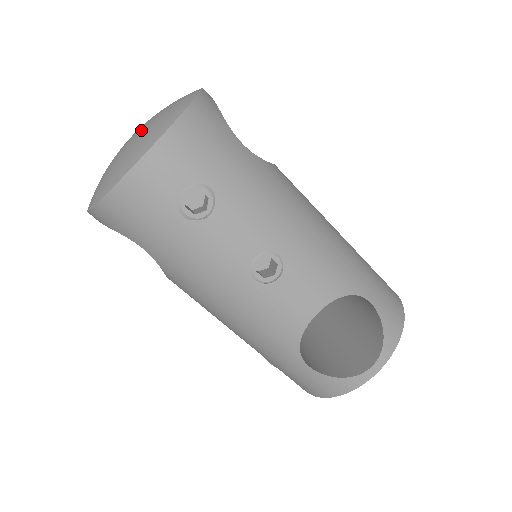
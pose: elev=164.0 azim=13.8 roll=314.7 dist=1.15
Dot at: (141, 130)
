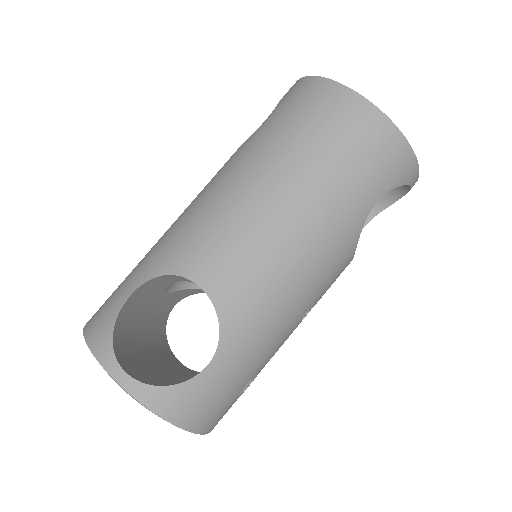
Dot at: occluded
